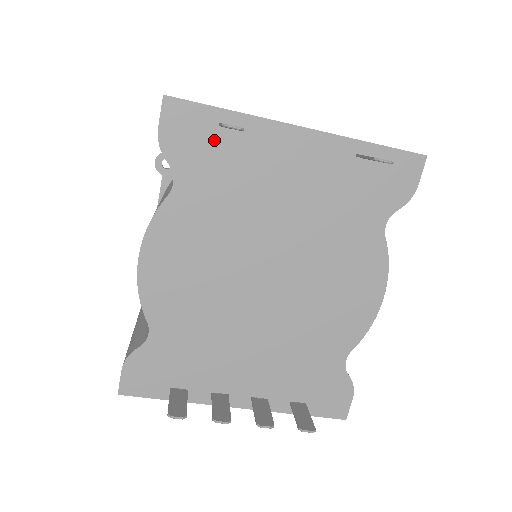
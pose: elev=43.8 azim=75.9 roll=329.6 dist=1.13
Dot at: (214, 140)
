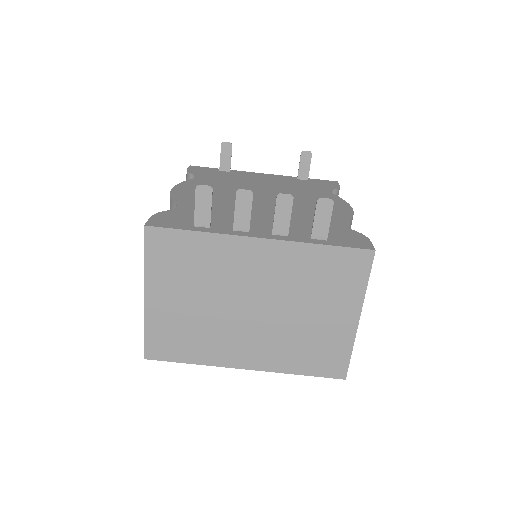
Dot at: (217, 173)
